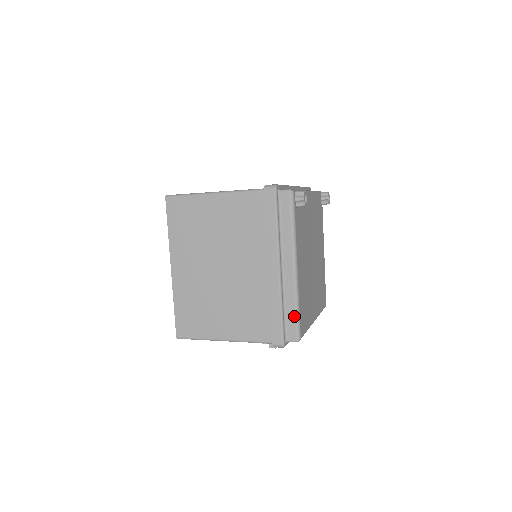
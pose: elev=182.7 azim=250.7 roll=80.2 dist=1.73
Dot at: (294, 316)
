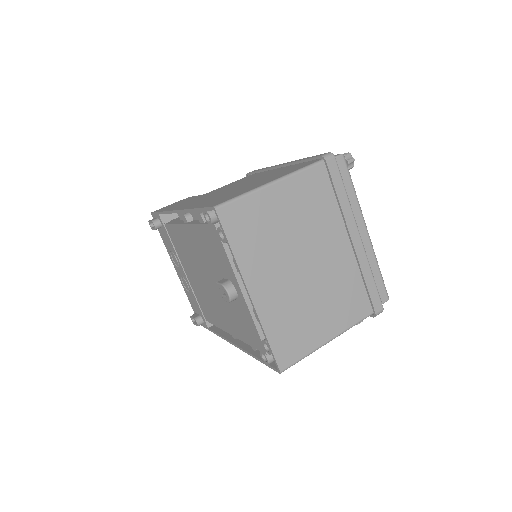
Dot at: (380, 277)
